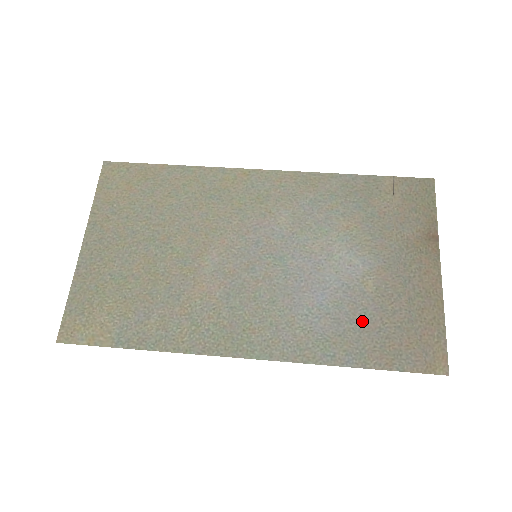
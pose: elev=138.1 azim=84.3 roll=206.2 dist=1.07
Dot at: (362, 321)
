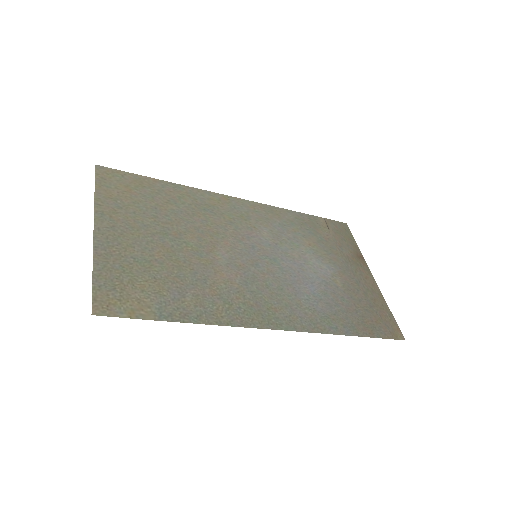
Dot at: (344, 305)
